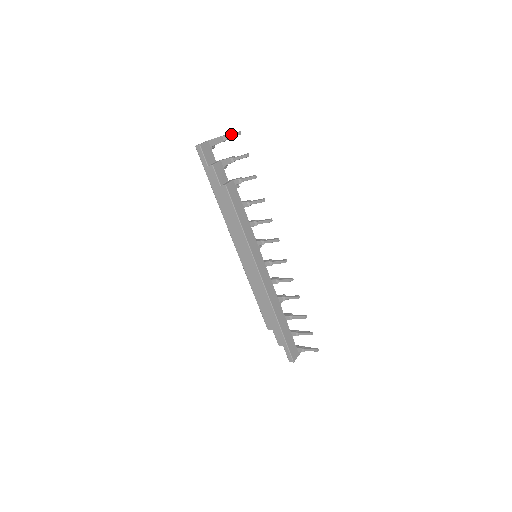
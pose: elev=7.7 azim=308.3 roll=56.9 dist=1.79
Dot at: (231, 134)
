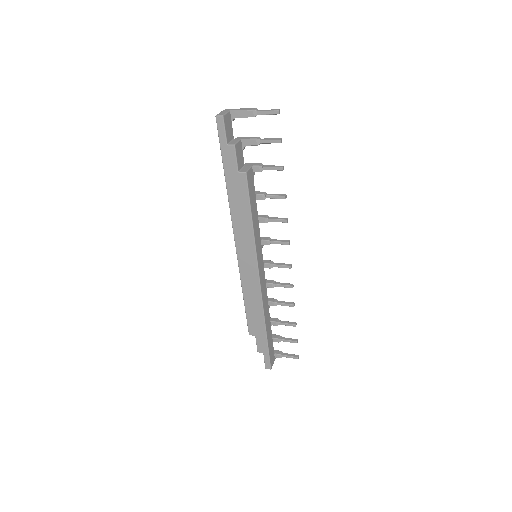
Dot at: (267, 110)
